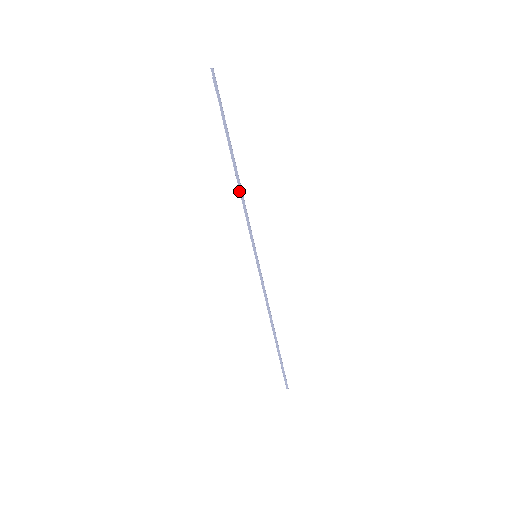
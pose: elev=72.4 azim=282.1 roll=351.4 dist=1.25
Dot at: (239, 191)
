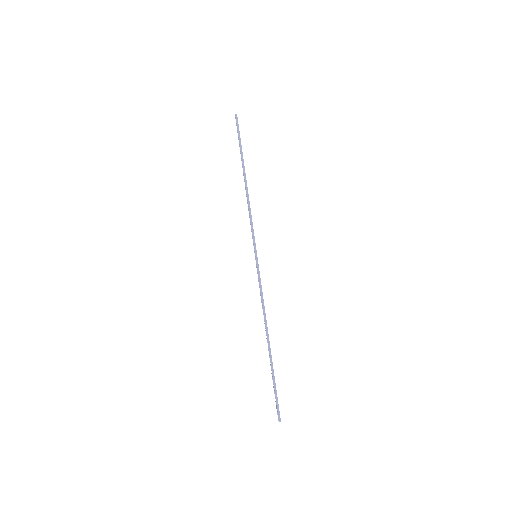
Dot at: (247, 198)
